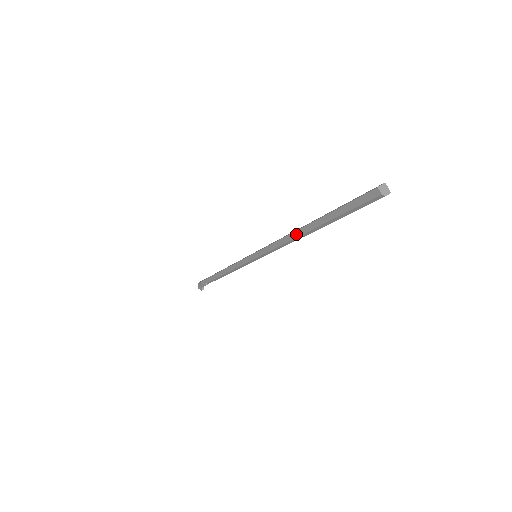
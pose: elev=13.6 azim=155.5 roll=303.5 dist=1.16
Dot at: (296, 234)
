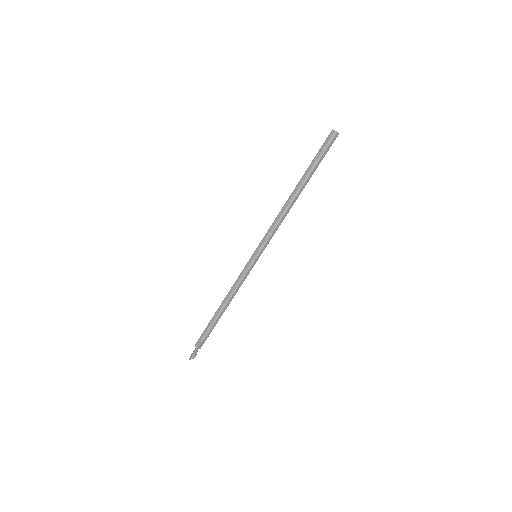
Dot at: (288, 200)
